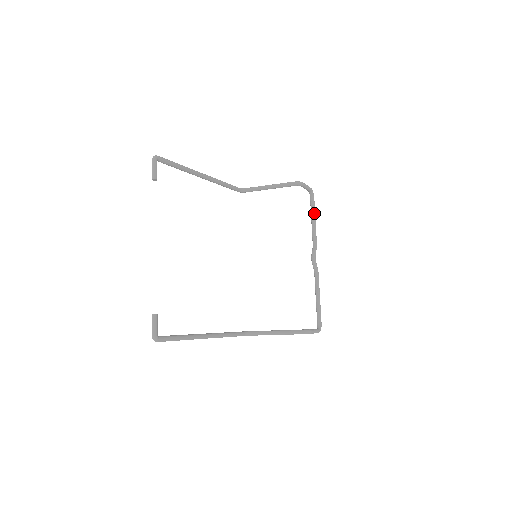
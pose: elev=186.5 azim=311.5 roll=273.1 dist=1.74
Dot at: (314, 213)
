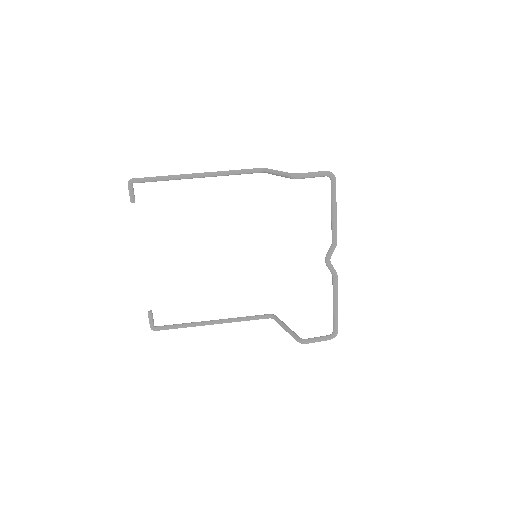
Dot at: (333, 204)
